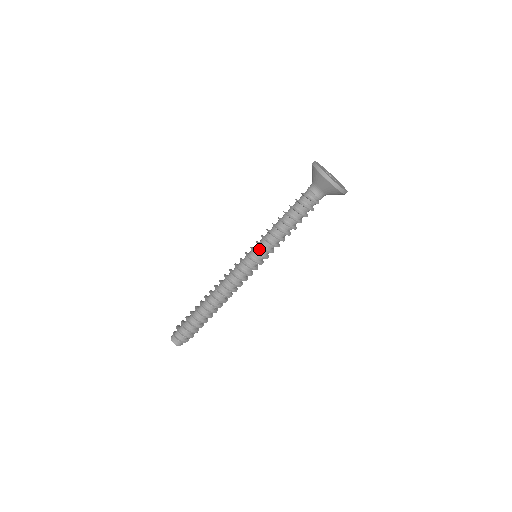
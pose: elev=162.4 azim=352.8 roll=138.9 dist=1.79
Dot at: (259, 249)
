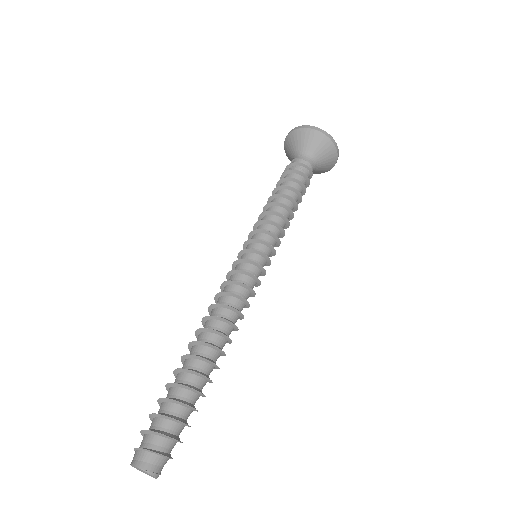
Dot at: (256, 236)
